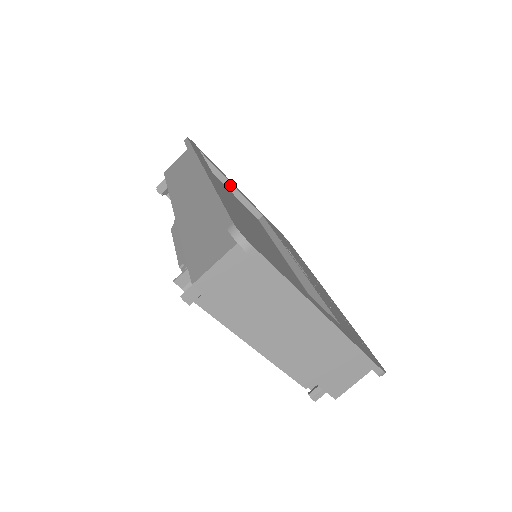
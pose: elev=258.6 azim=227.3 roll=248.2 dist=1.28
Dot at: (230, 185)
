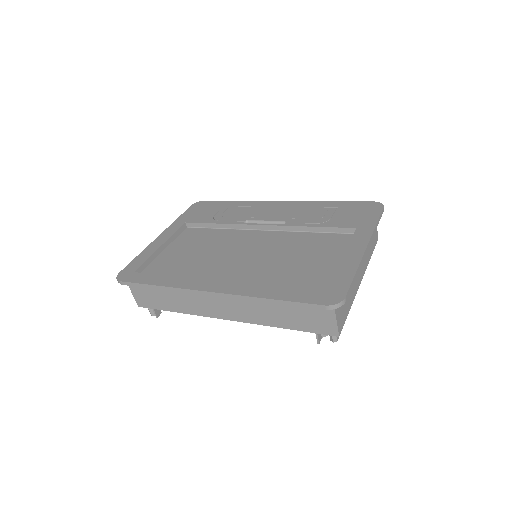
Dot at: (161, 248)
